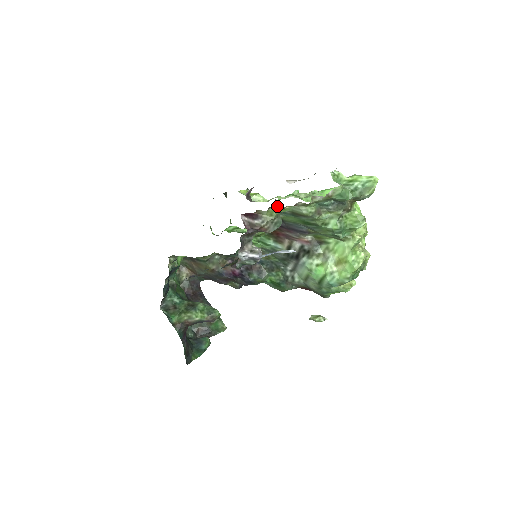
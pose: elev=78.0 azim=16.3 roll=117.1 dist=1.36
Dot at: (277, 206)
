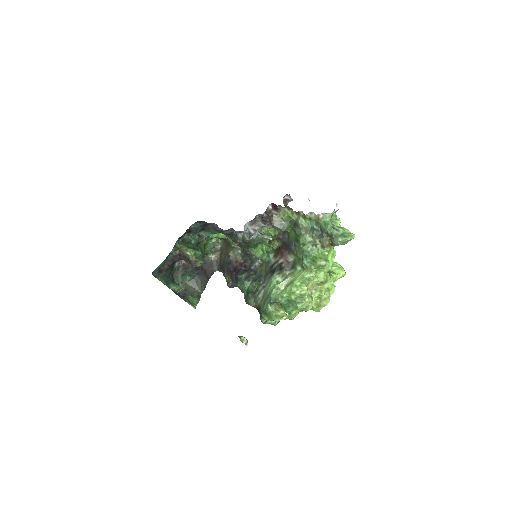
Dot at: (291, 208)
